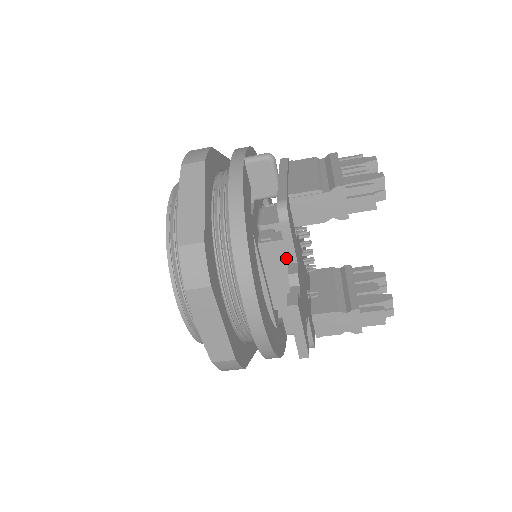
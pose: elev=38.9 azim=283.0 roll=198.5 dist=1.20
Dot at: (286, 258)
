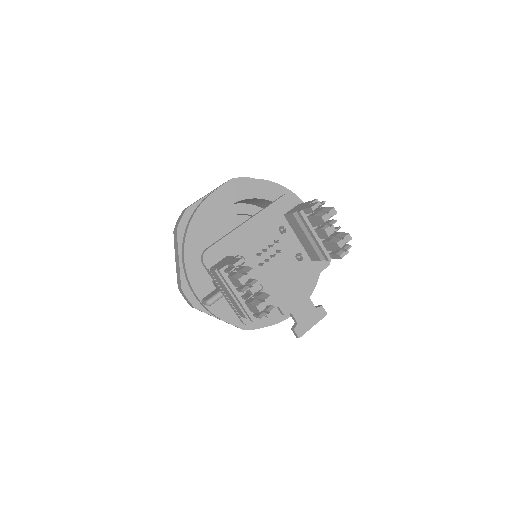
Dot at: occluded
